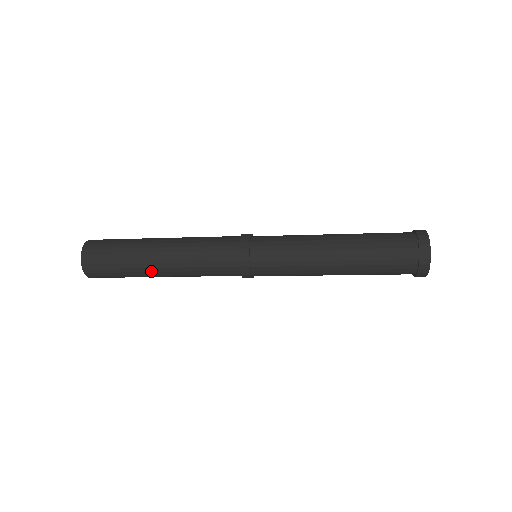
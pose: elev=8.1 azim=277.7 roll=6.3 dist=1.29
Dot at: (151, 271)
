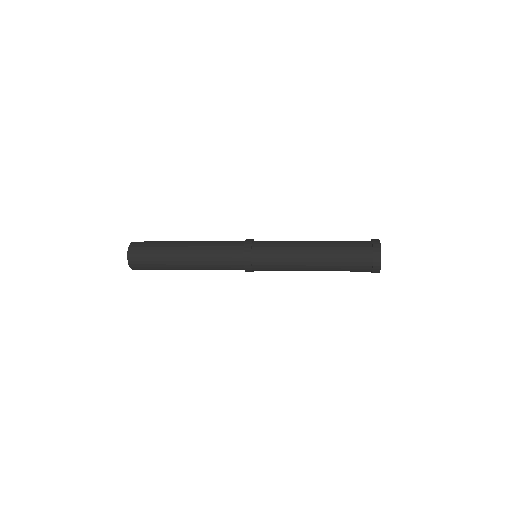
Dot at: (179, 267)
